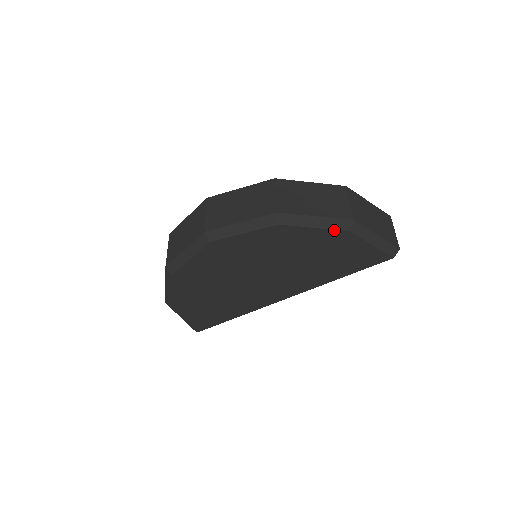
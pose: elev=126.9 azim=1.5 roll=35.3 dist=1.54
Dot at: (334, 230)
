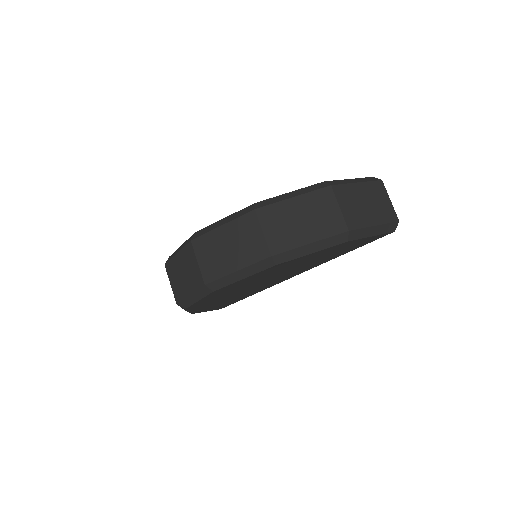
Dot at: (332, 247)
